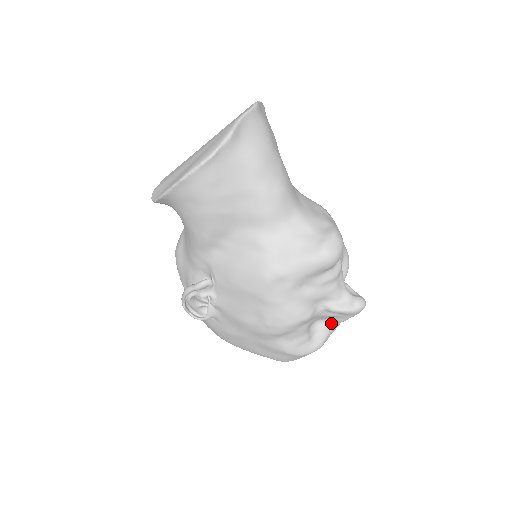
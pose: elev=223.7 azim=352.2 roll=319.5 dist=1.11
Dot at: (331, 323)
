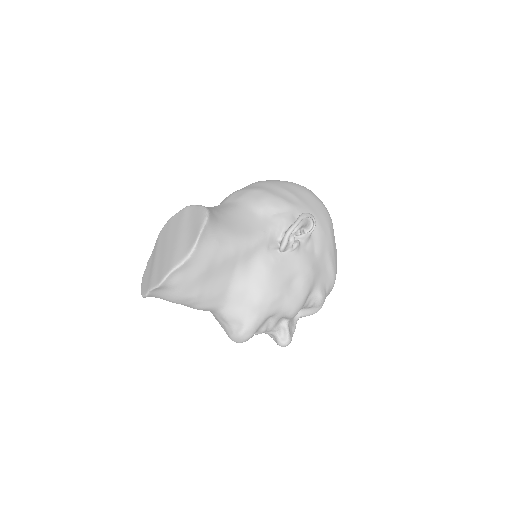
Dot at: occluded
